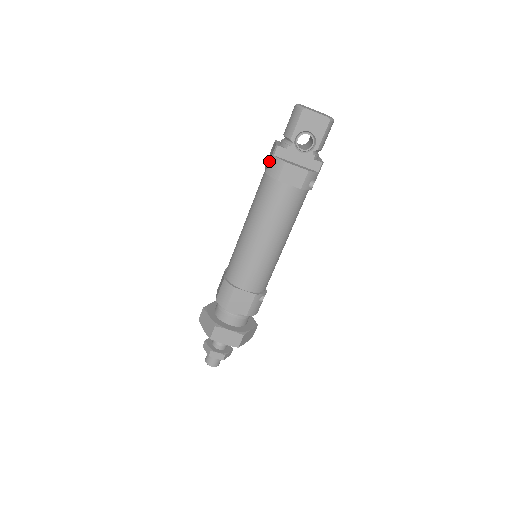
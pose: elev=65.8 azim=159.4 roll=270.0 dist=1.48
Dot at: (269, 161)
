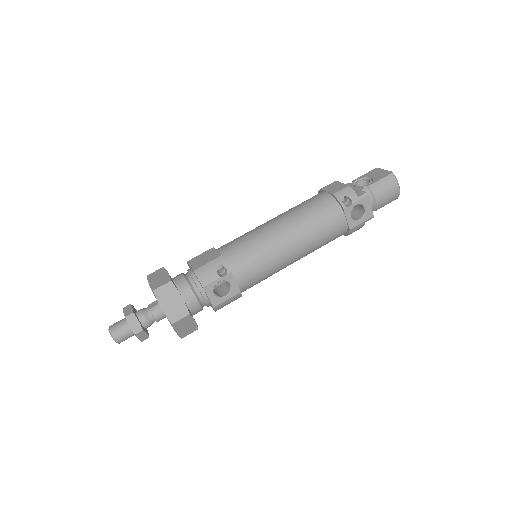
Dot at: occluded
